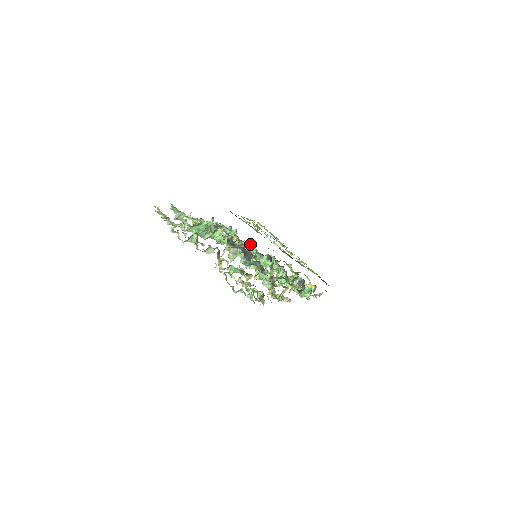
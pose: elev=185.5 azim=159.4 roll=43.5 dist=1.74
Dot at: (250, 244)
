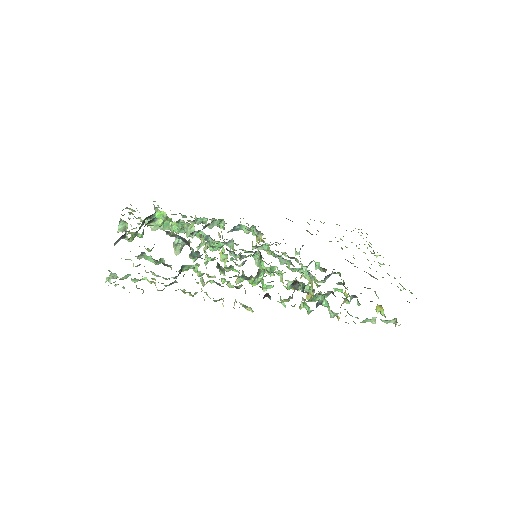
Dot at: (295, 249)
